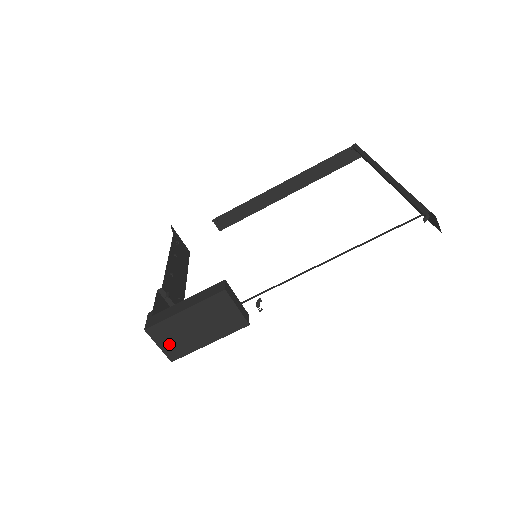
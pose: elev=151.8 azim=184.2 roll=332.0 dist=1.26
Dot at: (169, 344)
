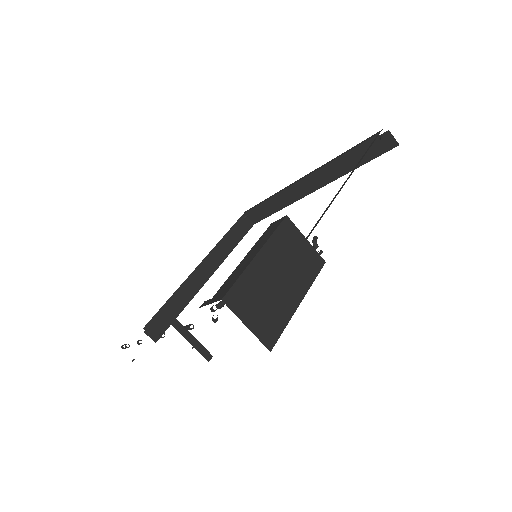
Dot at: (258, 318)
